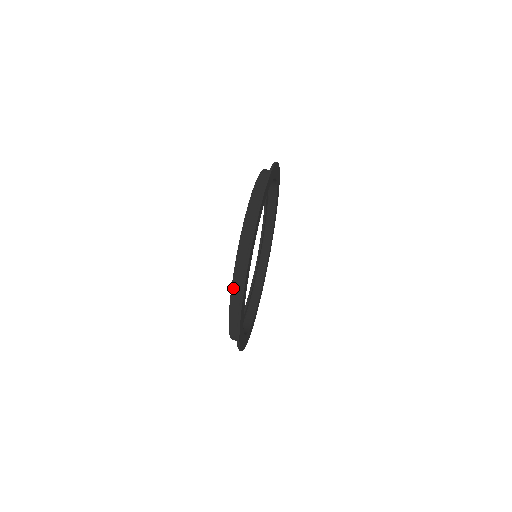
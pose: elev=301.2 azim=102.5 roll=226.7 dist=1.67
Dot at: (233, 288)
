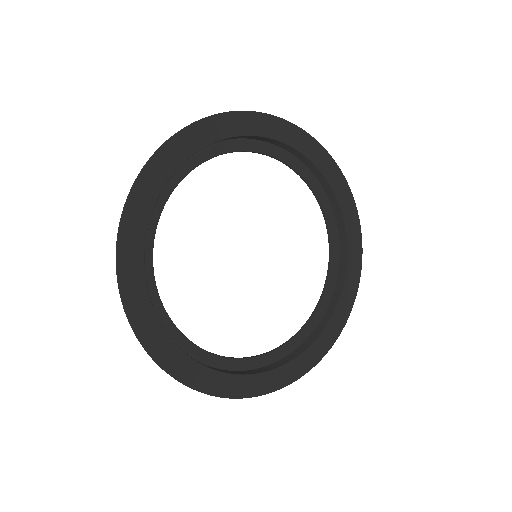
Dot at: occluded
